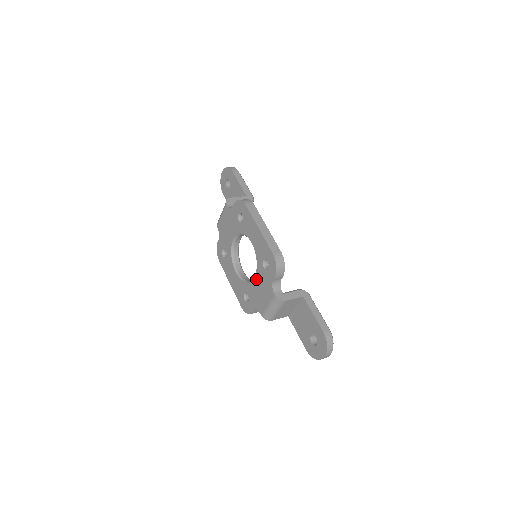
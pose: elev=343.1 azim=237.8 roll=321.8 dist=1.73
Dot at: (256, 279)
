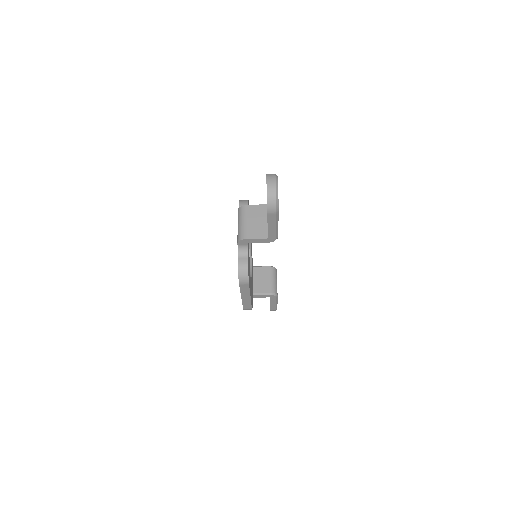
Dot at: occluded
